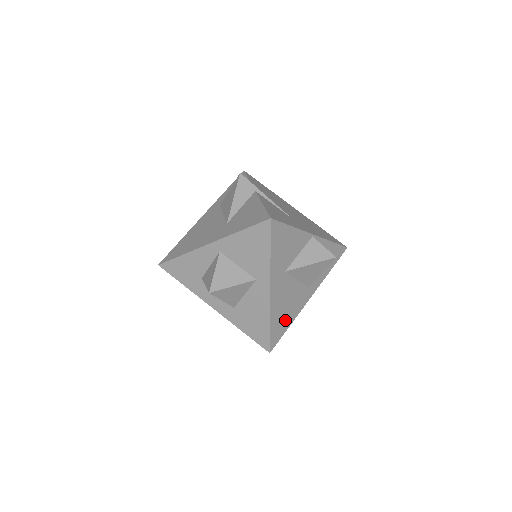
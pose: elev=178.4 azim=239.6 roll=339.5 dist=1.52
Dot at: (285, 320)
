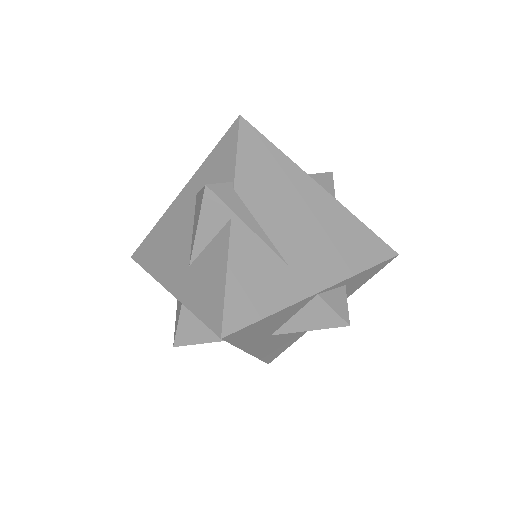
Dot at: (285, 344)
